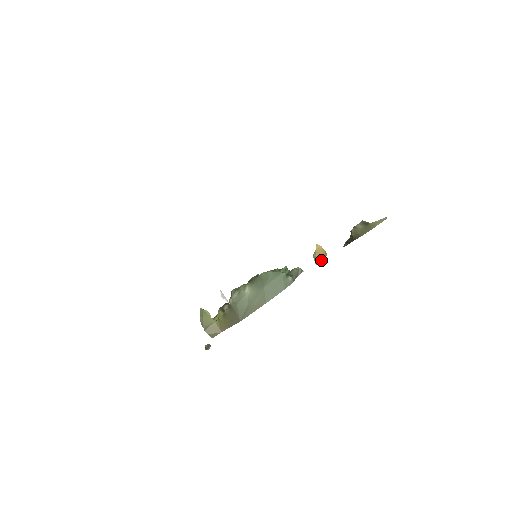
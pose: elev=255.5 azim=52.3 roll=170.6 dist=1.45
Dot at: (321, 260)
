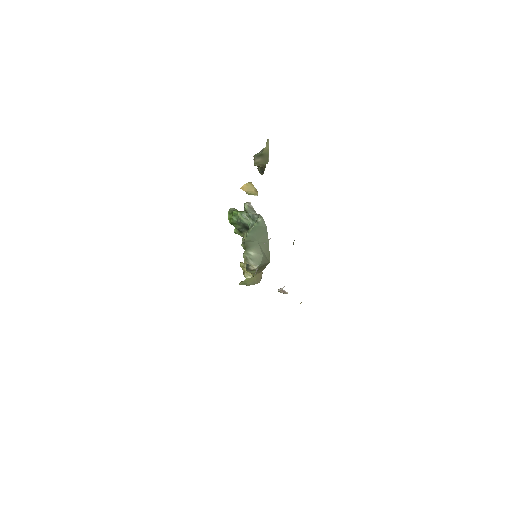
Dot at: (256, 191)
